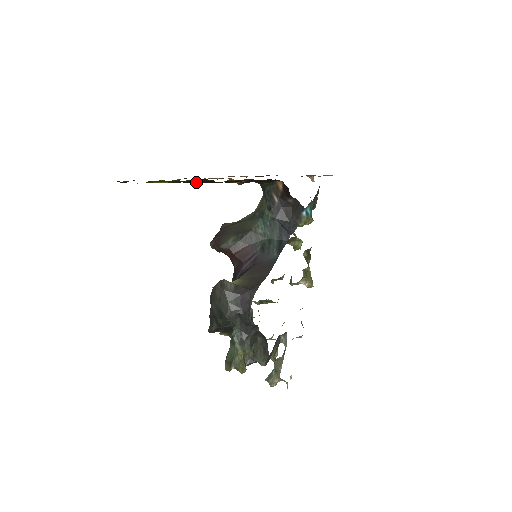
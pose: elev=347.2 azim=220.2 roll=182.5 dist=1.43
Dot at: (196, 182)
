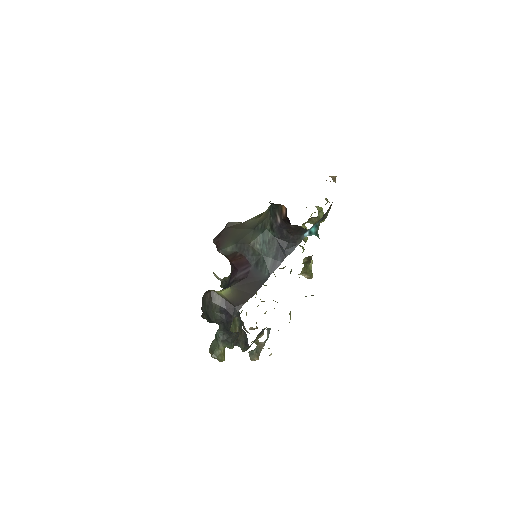
Dot at: occluded
